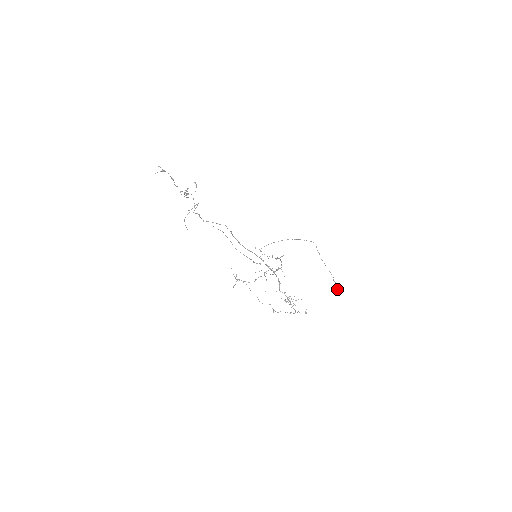
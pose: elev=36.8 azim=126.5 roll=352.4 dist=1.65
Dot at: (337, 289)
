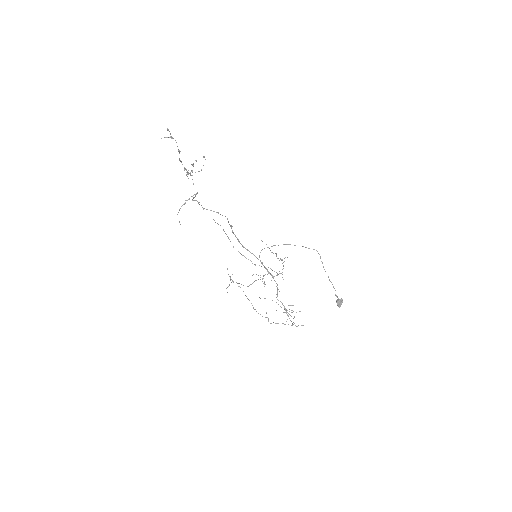
Dot at: (339, 304)
